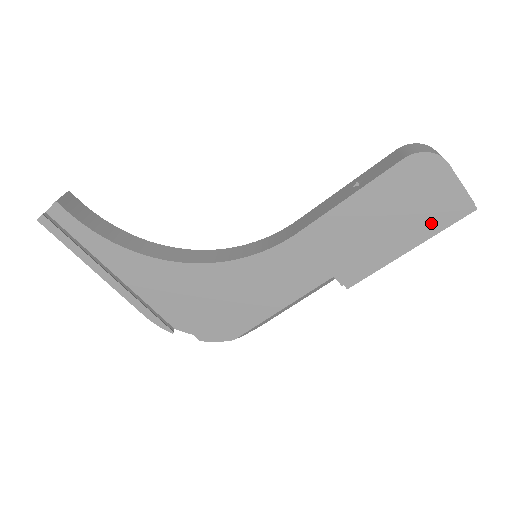
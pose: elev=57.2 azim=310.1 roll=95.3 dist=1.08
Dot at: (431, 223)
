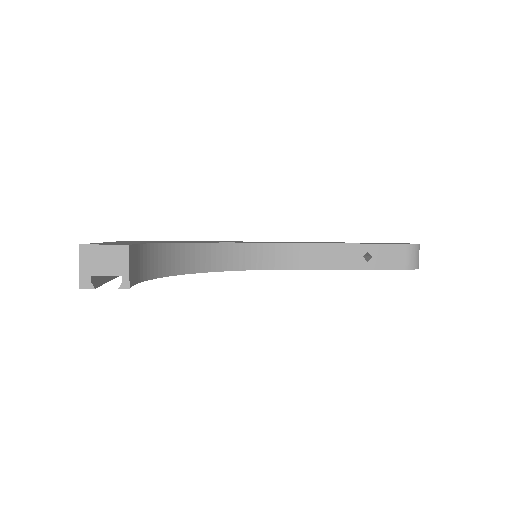
Dot at: occluded
